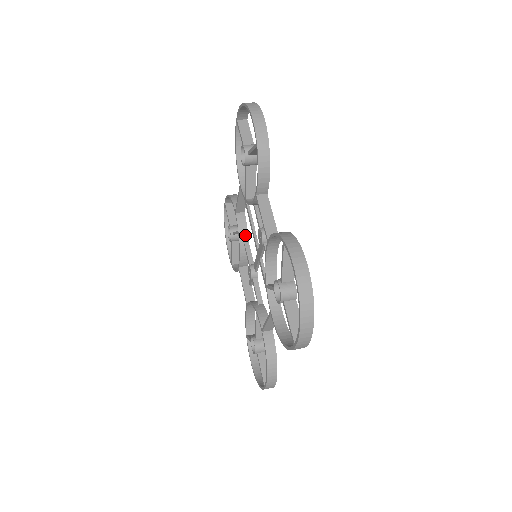
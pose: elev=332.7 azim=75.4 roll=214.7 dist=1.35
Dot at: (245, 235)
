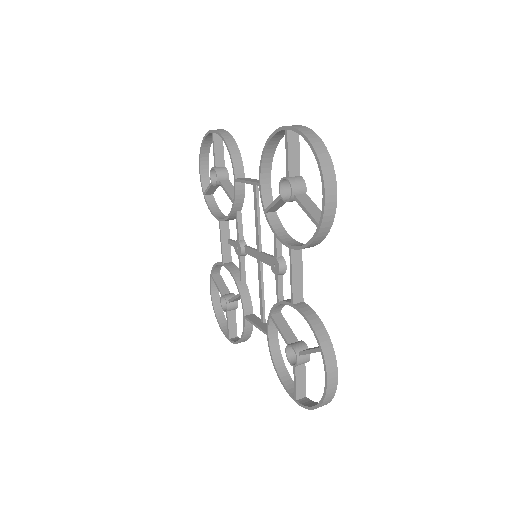
Dot at: (240, 206)
